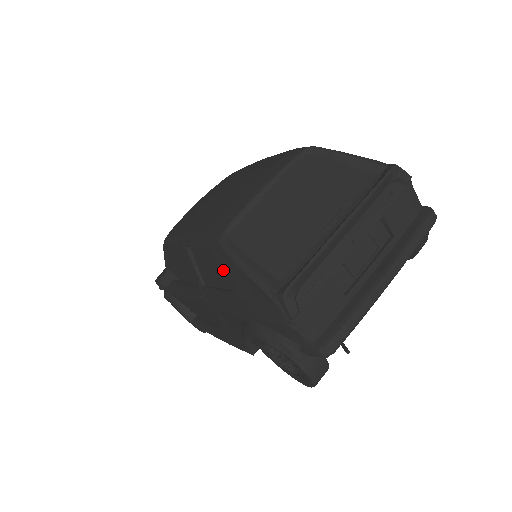
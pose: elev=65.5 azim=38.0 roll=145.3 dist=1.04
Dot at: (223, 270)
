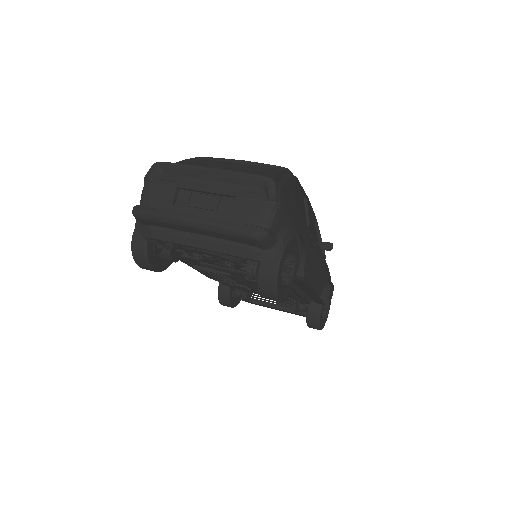
Dot at: occluded
